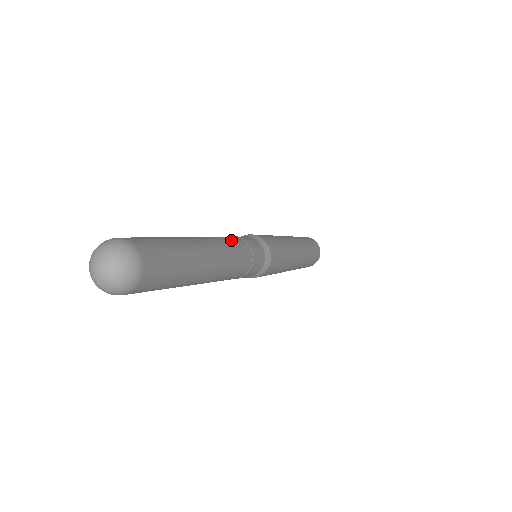
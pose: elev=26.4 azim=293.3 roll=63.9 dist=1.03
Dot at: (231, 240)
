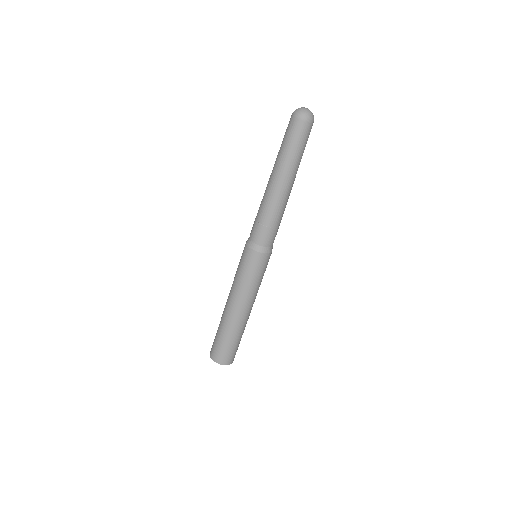
Dot at: occluded
